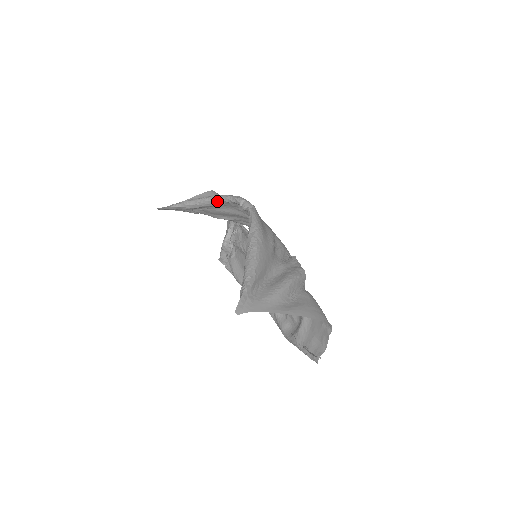
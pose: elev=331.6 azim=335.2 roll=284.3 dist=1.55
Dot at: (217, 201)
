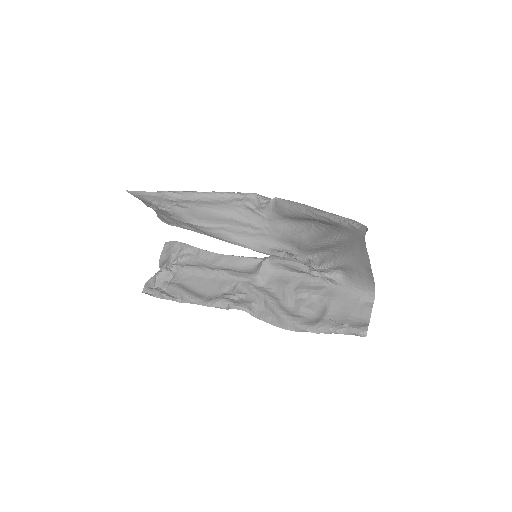
Dot at: (221, 196)
